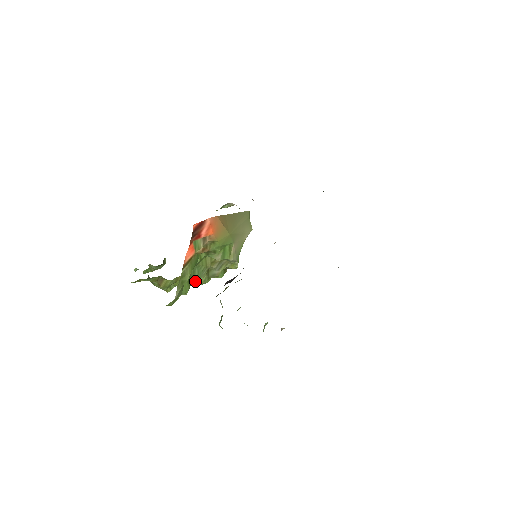
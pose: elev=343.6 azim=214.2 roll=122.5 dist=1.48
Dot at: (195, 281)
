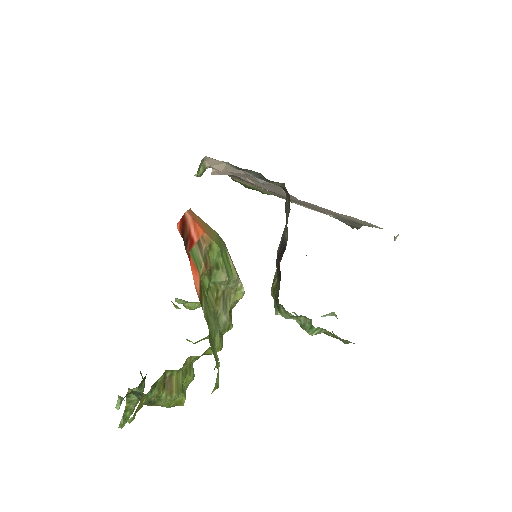
Dot at: (208, 353)
